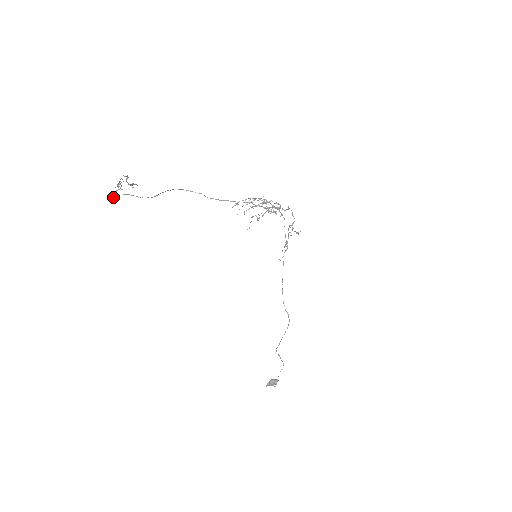
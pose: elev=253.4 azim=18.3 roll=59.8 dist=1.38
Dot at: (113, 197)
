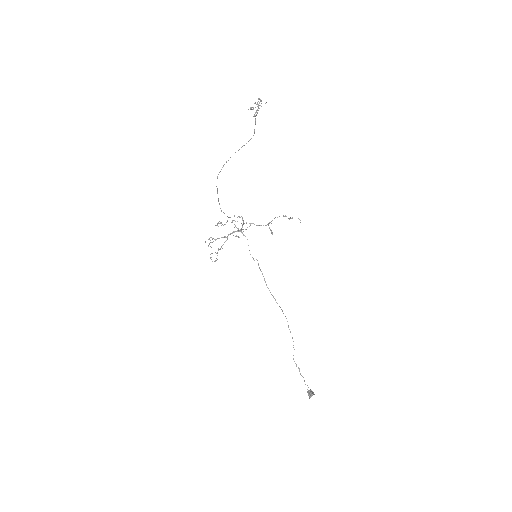
Dot at: occluded
